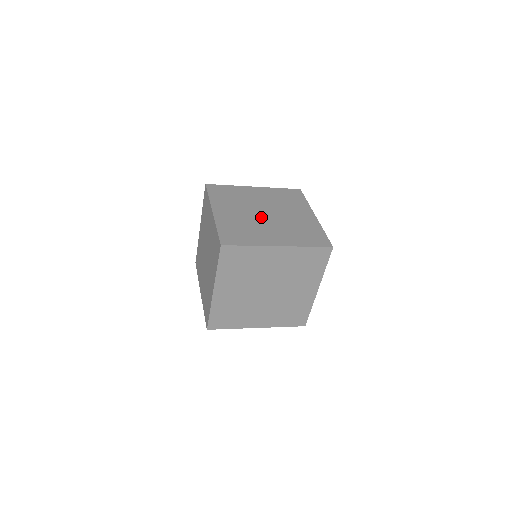
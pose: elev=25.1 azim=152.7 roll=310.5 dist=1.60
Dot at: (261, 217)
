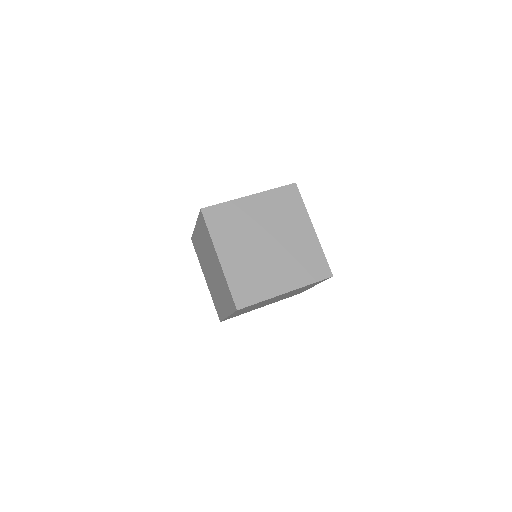
Dot at: (265, 251)
